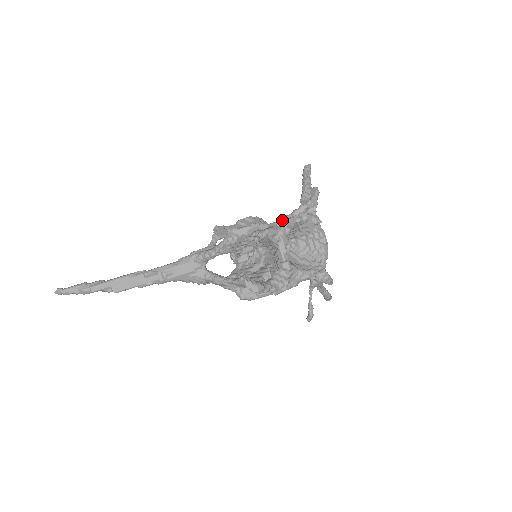
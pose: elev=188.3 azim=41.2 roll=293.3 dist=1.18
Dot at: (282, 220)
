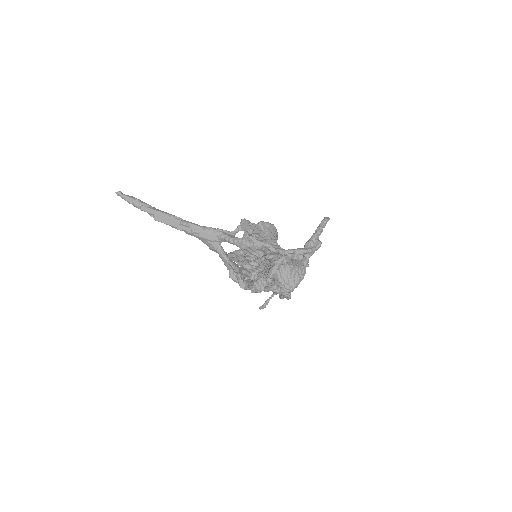
Dot at: (286, 251)
